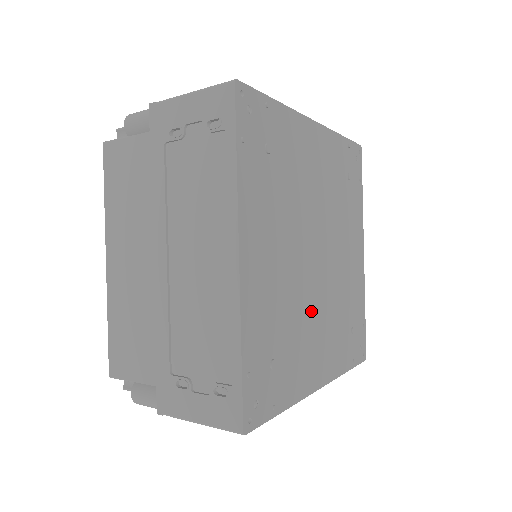
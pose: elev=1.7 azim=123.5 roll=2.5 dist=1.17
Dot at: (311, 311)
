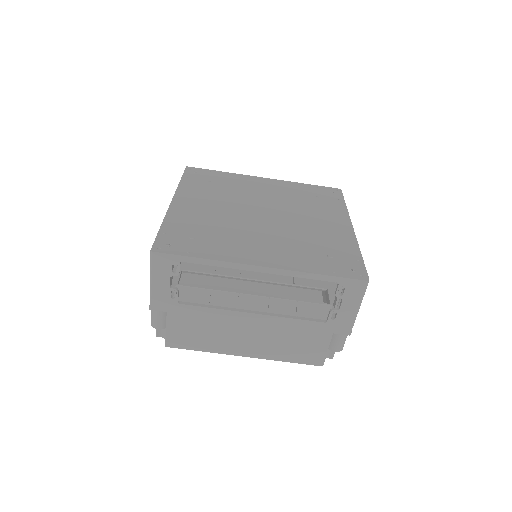
Dot at: (251, 232)
